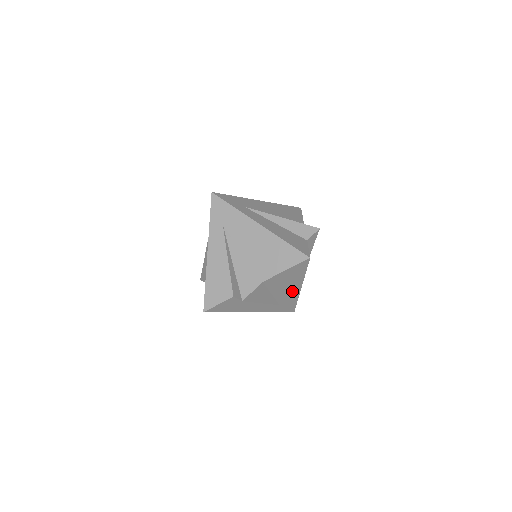
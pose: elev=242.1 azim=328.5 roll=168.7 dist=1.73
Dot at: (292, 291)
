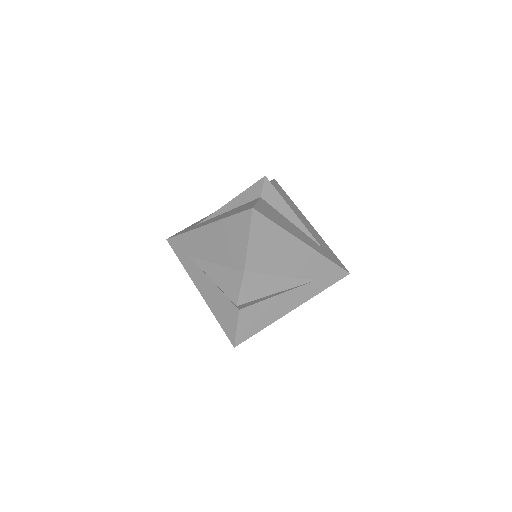
Dot at: (308, 226)
